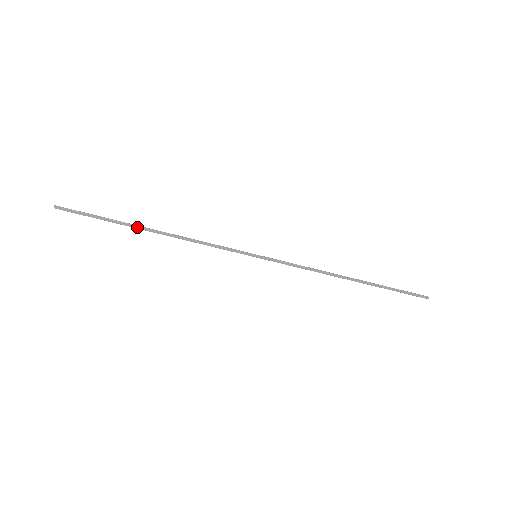
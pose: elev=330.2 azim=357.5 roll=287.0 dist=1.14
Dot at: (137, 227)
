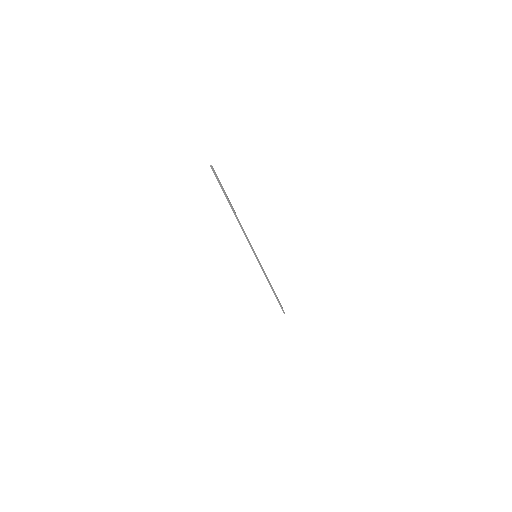
Dot at: (232, 206)
